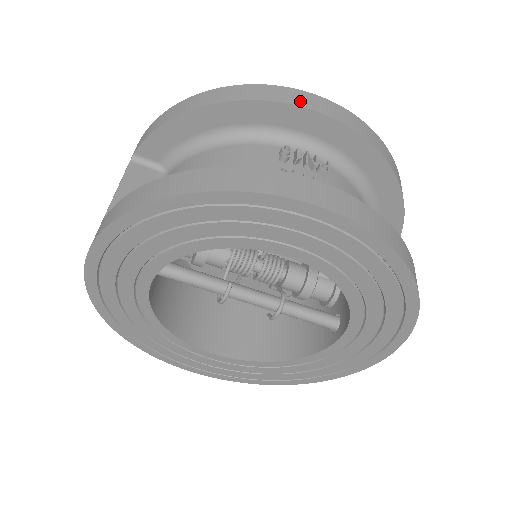
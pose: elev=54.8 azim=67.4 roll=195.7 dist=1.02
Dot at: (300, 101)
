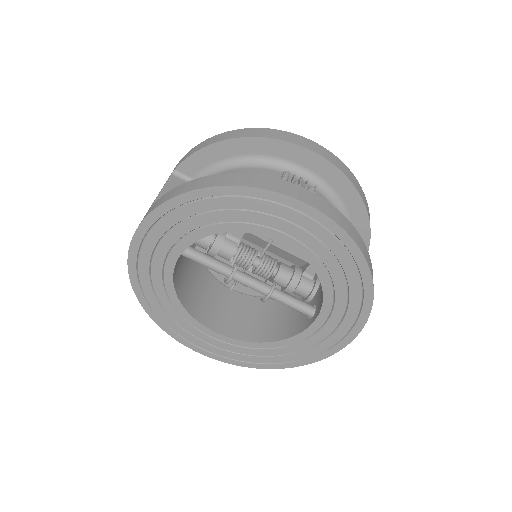
Dot at: (299, 142)
